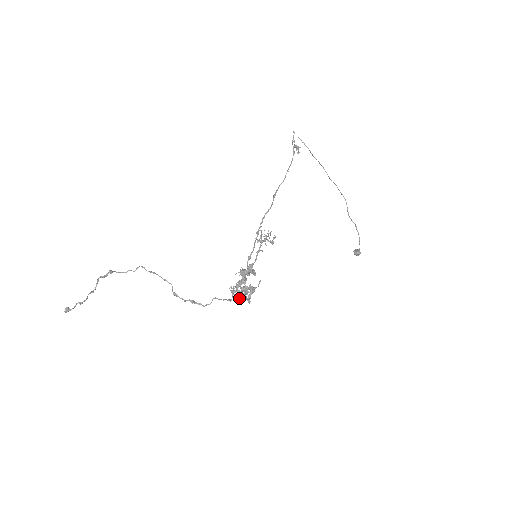
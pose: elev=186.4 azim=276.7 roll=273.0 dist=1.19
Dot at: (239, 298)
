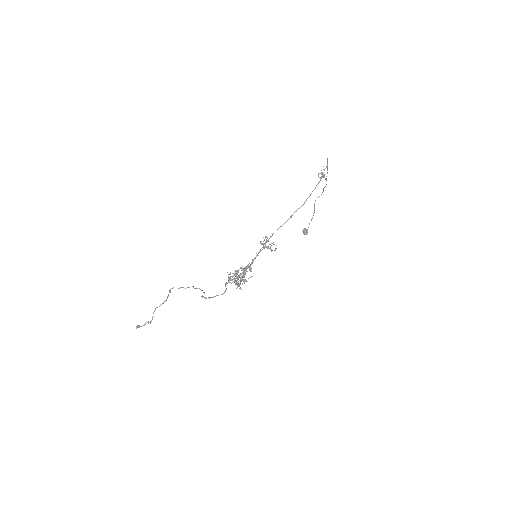
Dot at: occluded
